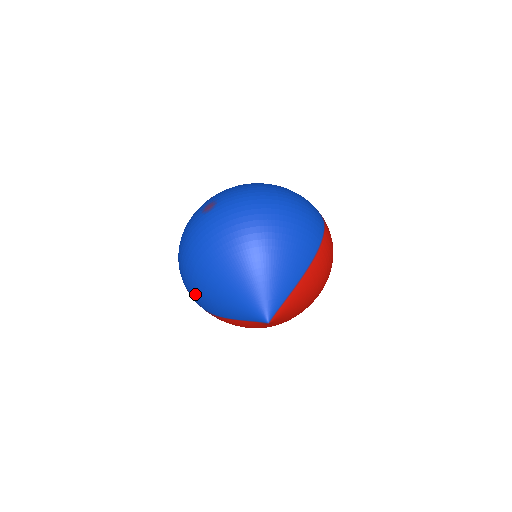
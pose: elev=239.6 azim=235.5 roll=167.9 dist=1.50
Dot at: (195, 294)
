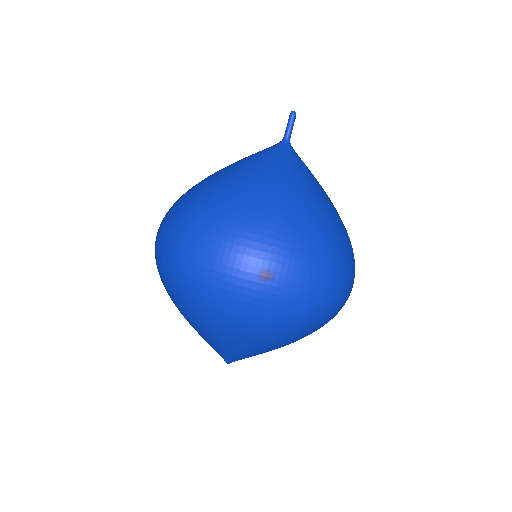
Dot at: (169, 293)
